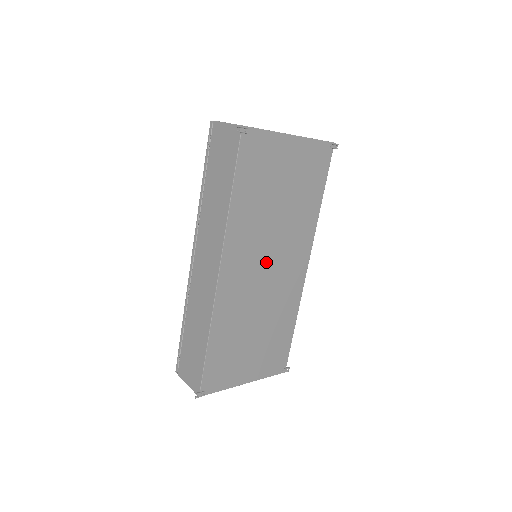
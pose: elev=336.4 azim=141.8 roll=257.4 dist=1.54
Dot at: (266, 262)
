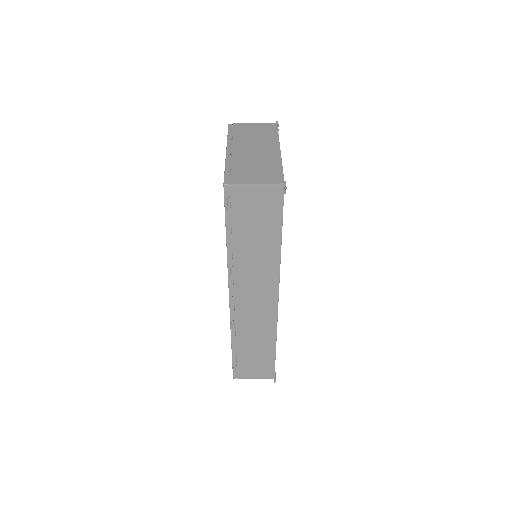
Dot at: occluded
